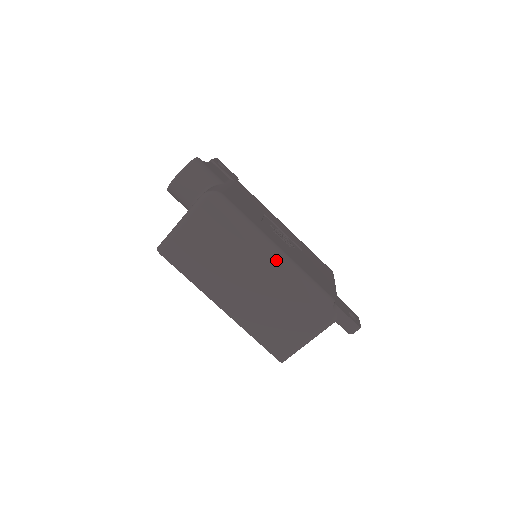
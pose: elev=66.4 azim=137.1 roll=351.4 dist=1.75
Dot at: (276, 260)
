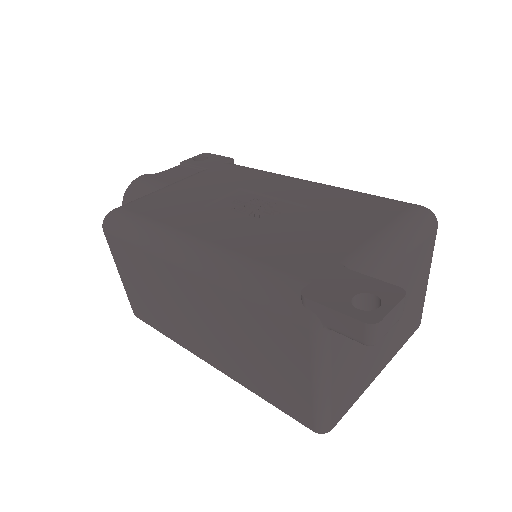
Dot at: (189, 262)
